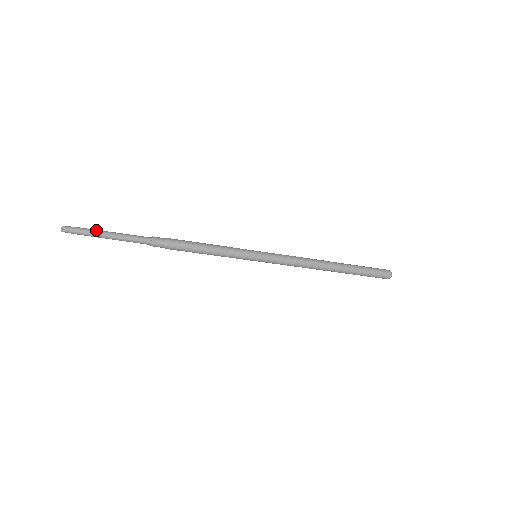
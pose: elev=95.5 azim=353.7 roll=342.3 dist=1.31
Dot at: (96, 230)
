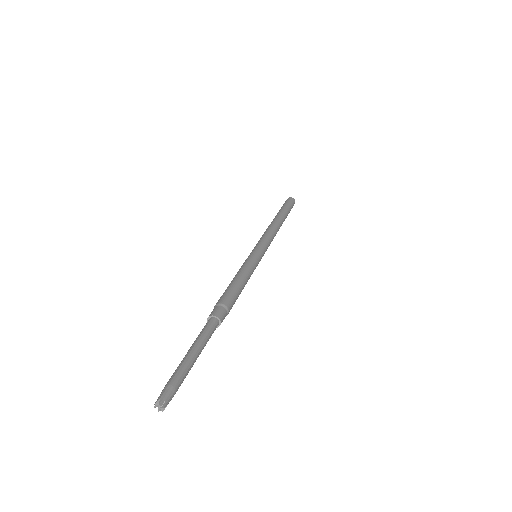
Dot at: occluded
